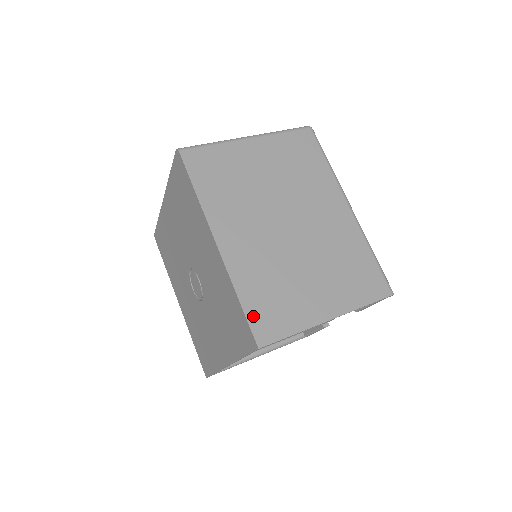
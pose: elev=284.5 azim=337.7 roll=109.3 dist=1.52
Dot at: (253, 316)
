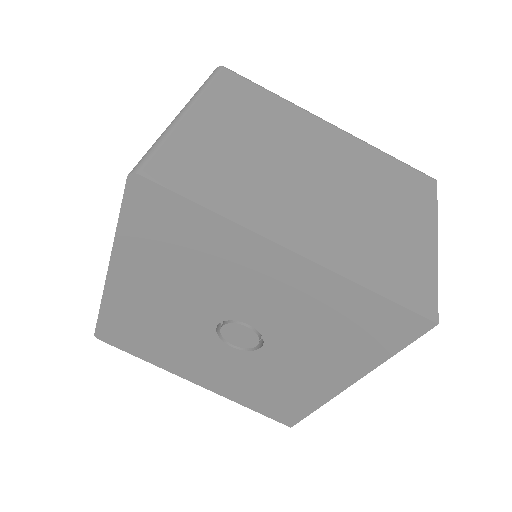
Dot at: (400, 296)
